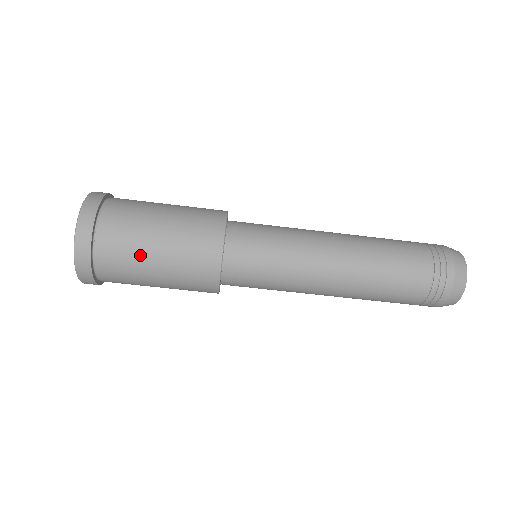
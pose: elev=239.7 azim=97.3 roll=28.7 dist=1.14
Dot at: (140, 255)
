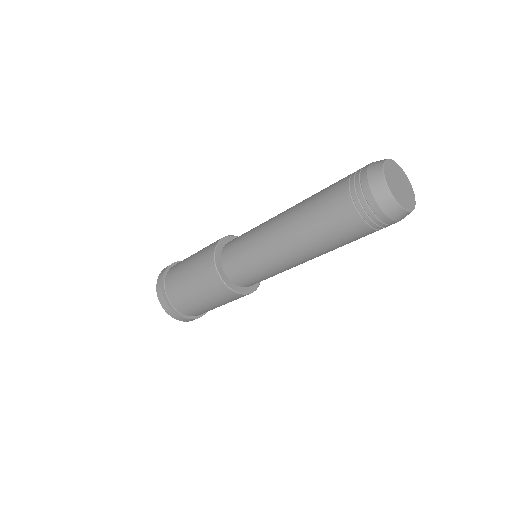
Dot at: (193, 303)
